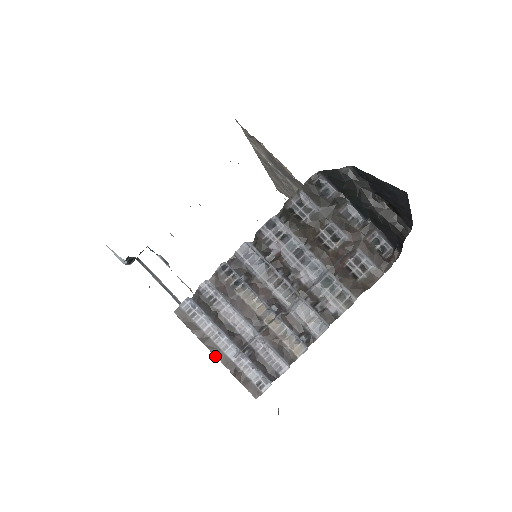
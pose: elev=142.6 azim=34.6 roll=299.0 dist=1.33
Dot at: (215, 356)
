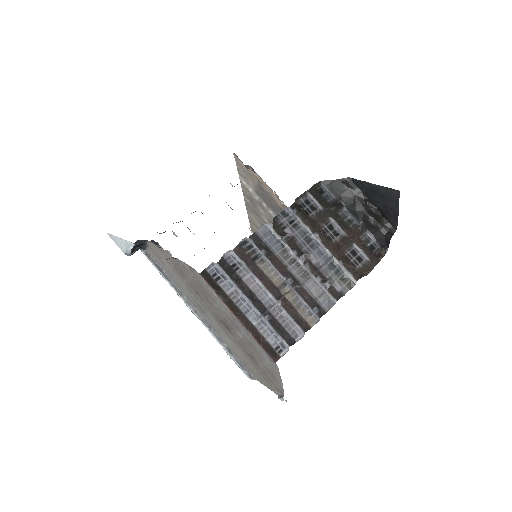
Dot at: (237, 318)
